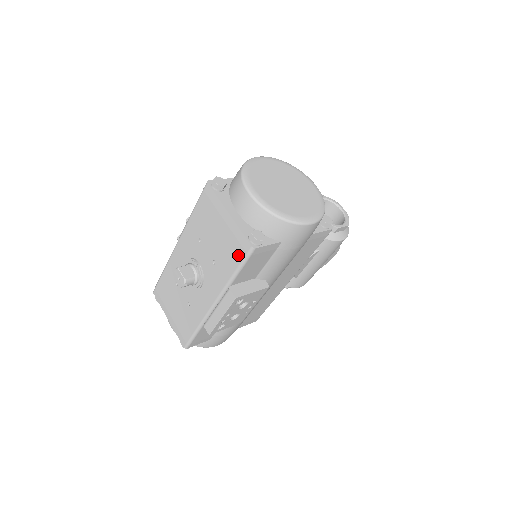
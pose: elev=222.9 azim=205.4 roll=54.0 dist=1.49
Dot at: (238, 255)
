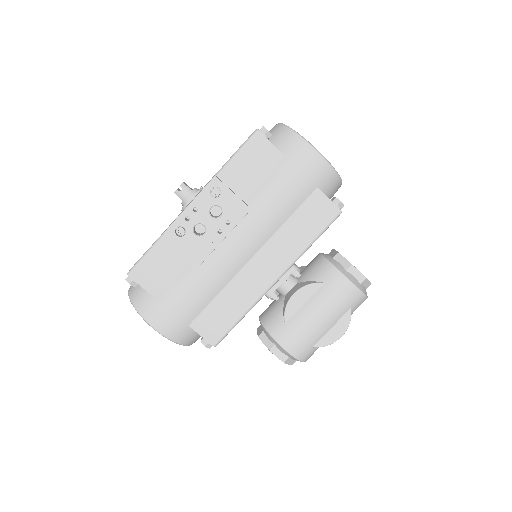
Dot at: (241, 145)
